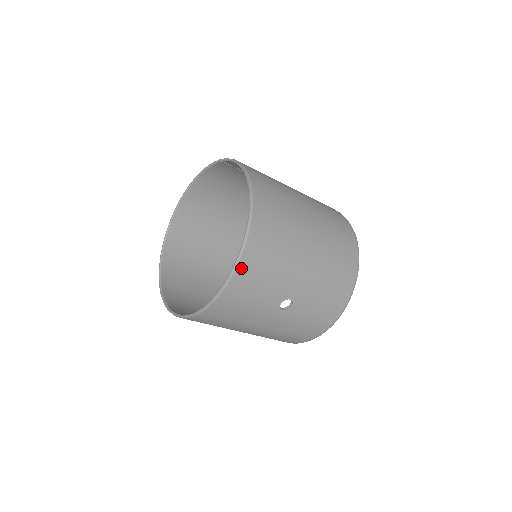
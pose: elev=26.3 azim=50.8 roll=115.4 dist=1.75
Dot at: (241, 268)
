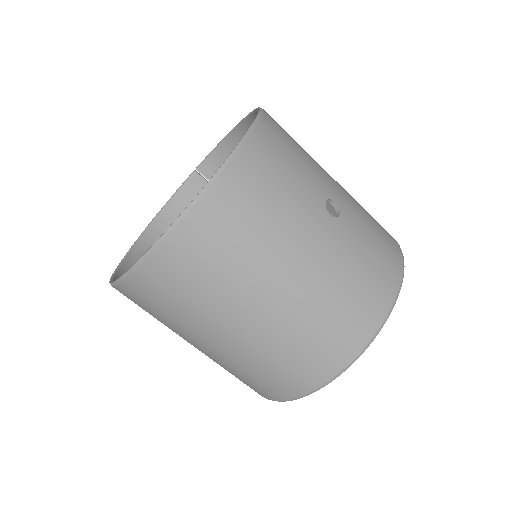
Dot at: (266, 122)
